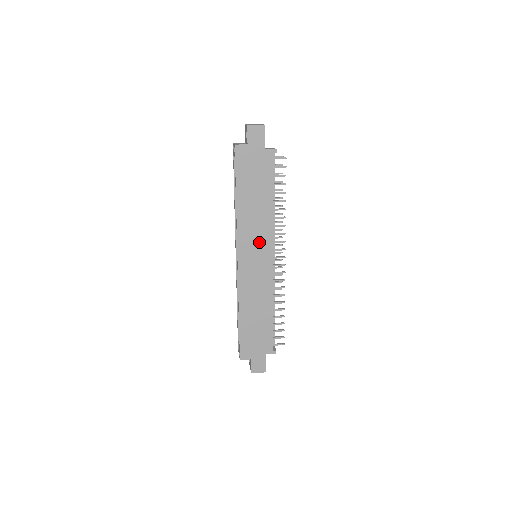
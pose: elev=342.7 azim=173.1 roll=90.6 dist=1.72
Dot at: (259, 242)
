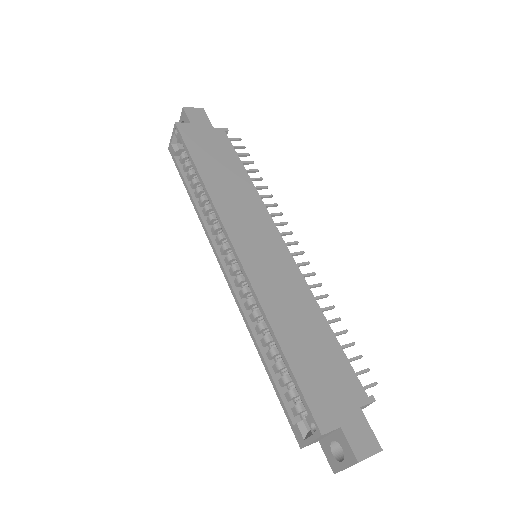
Dot at: (254, 222)
